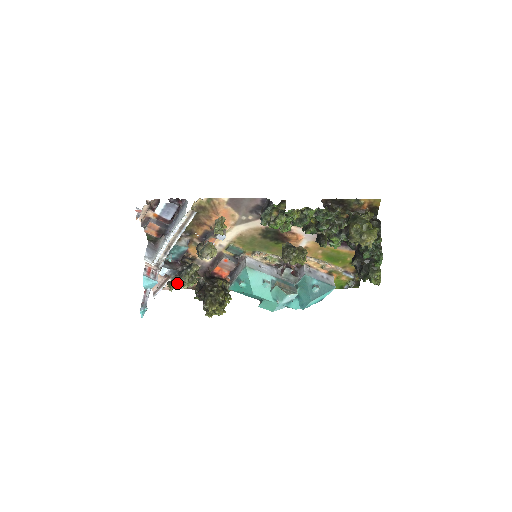
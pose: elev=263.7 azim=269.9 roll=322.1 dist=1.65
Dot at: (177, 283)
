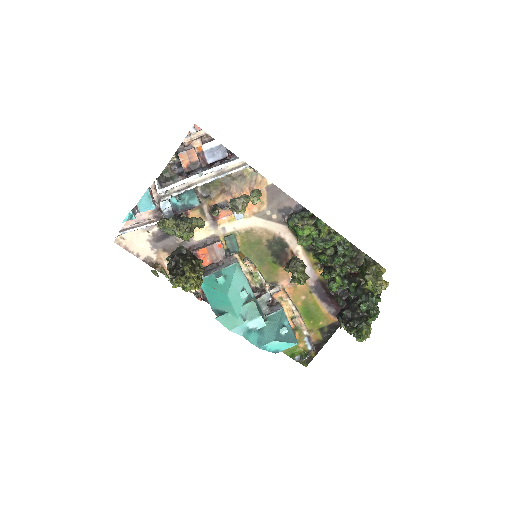
Dot at: (174, 223)
